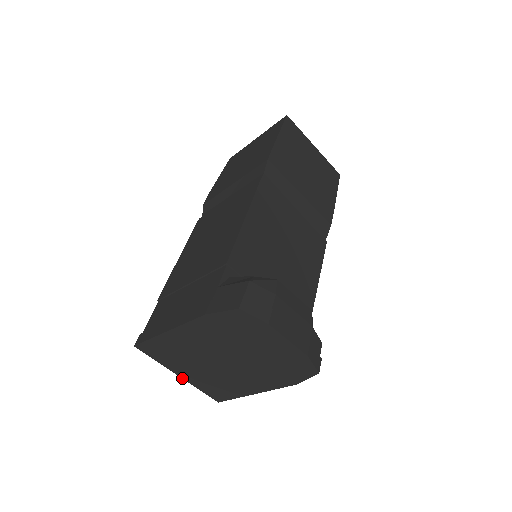
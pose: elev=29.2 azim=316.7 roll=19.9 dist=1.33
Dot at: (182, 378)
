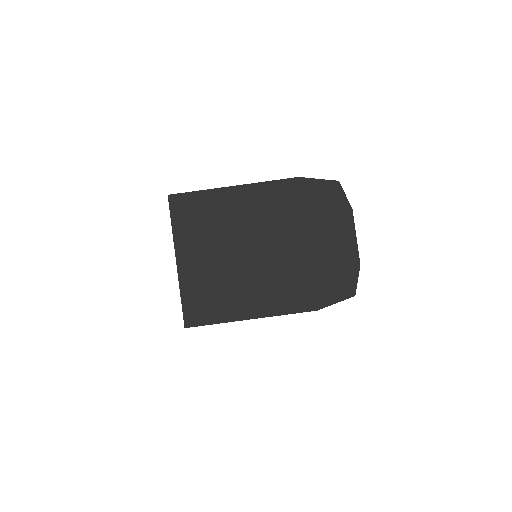
Dot at: (177, 267)
